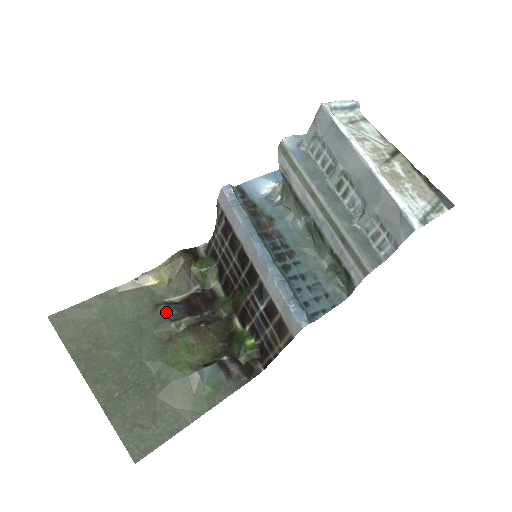
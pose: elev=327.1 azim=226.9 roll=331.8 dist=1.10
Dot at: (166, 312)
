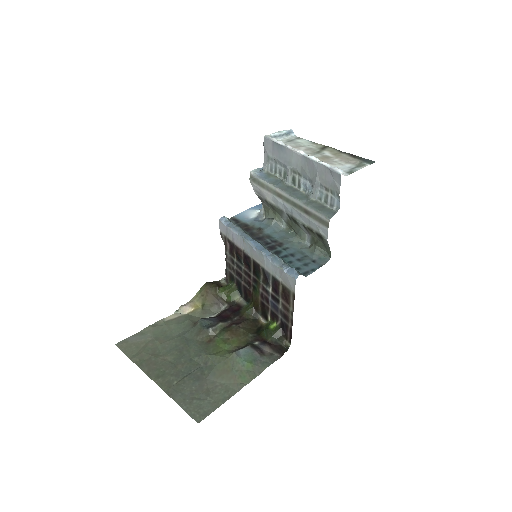
Dot at: (203, 323)
